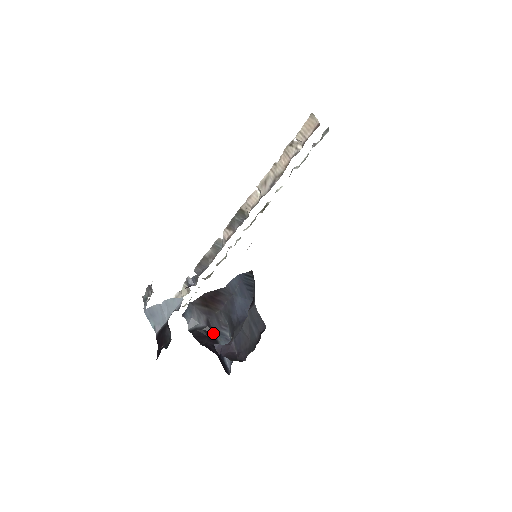
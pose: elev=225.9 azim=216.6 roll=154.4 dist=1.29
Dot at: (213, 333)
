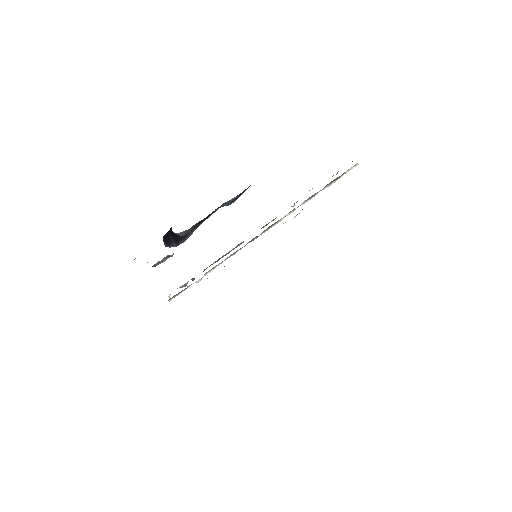
Dot at: (182, 240)
